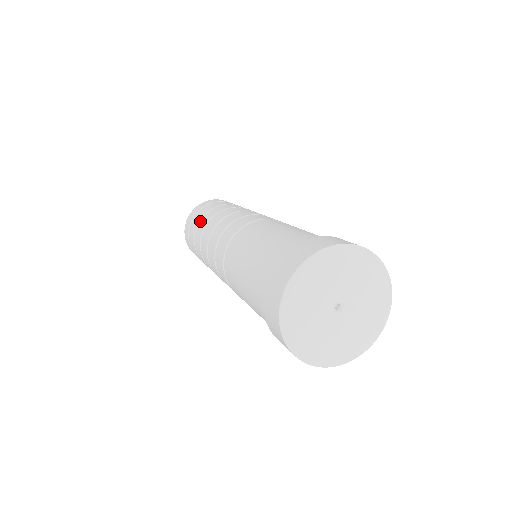
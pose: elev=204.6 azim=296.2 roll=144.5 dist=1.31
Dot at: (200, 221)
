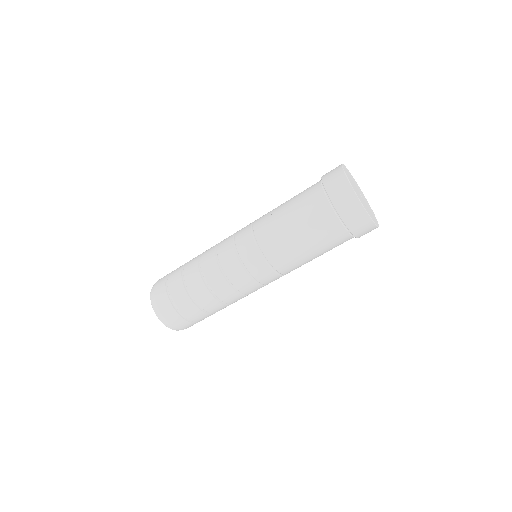
Dot at: (185, 274)
